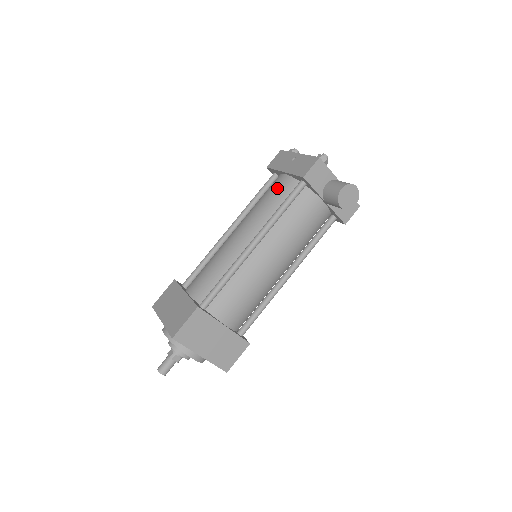
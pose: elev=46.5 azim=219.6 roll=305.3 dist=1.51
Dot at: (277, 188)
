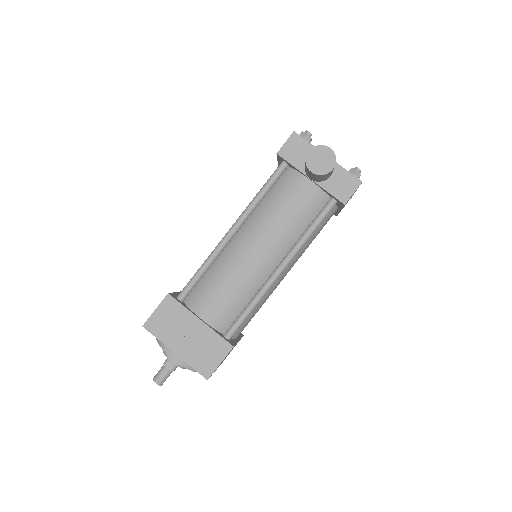
Dot at: occluded
